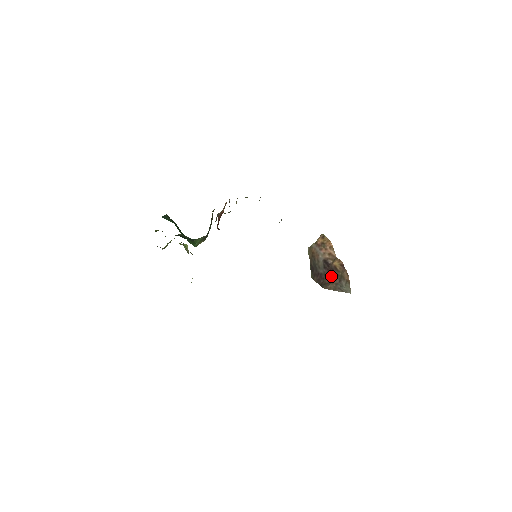
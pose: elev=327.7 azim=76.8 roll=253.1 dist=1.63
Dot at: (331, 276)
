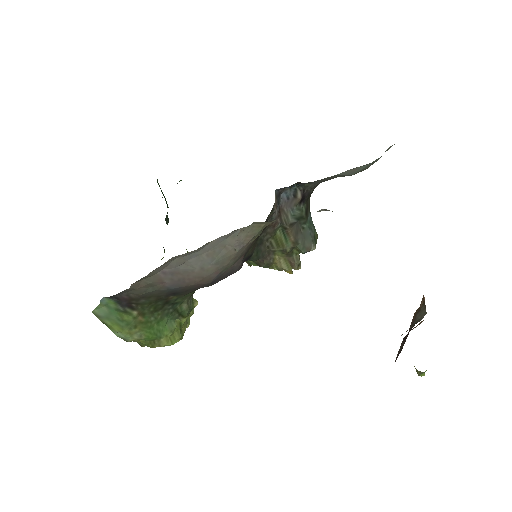
Dot at: occluded
